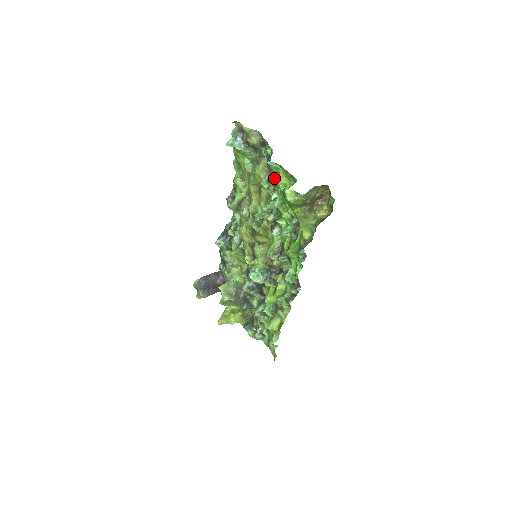
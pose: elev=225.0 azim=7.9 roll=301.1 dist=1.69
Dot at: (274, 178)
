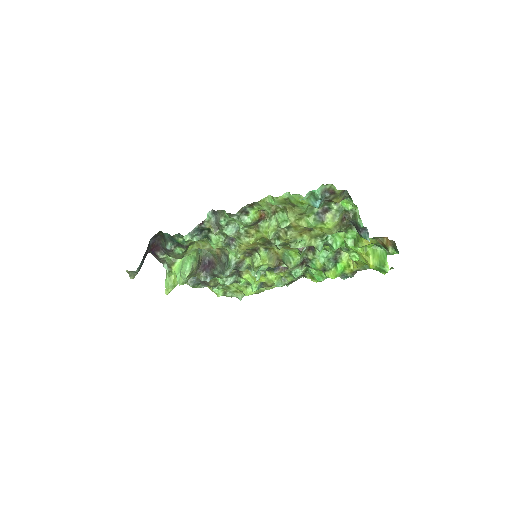
Dot at: (344, 230)
